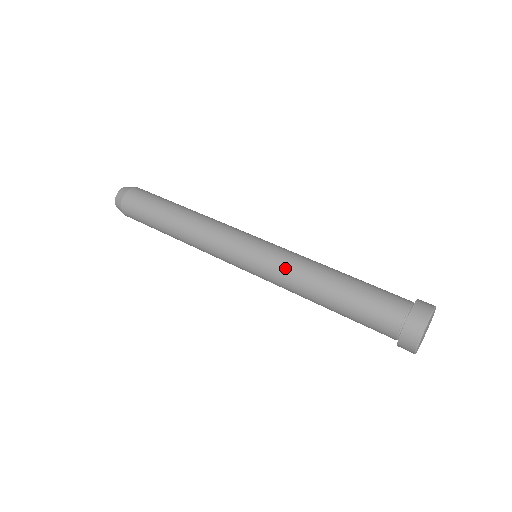
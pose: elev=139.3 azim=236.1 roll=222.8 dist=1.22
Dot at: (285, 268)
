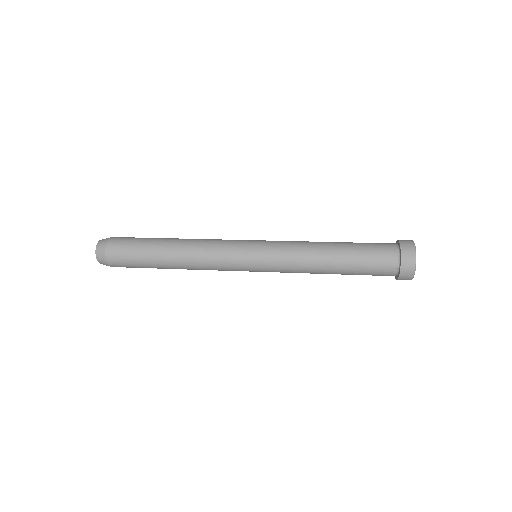
Dot at: (292, 242)
